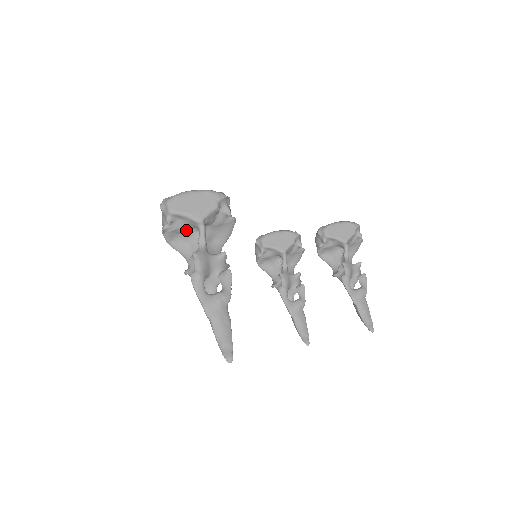
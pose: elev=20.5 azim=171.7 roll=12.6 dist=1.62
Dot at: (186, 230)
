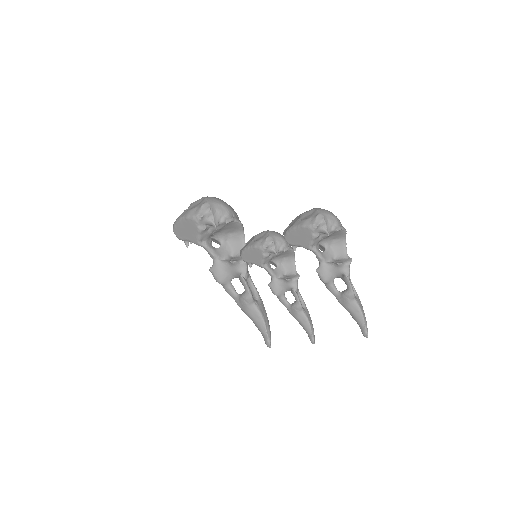
Dot at: occluded
